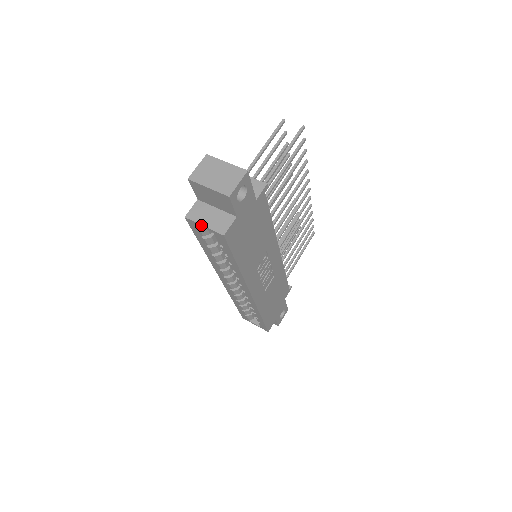
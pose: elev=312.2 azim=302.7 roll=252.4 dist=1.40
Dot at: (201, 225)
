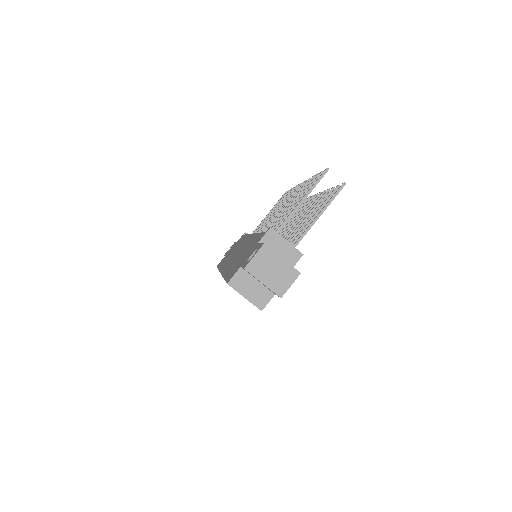
Dot at: (242, 295)
